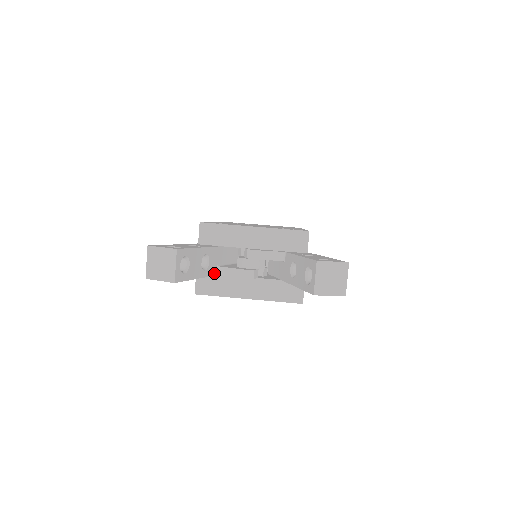
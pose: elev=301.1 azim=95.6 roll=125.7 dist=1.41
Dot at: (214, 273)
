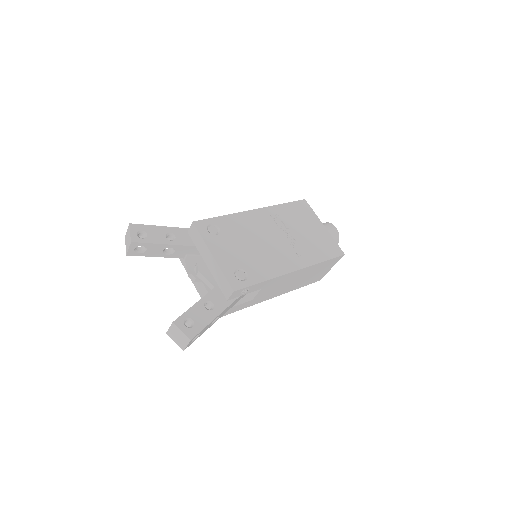
Dot at: (181, 257)
